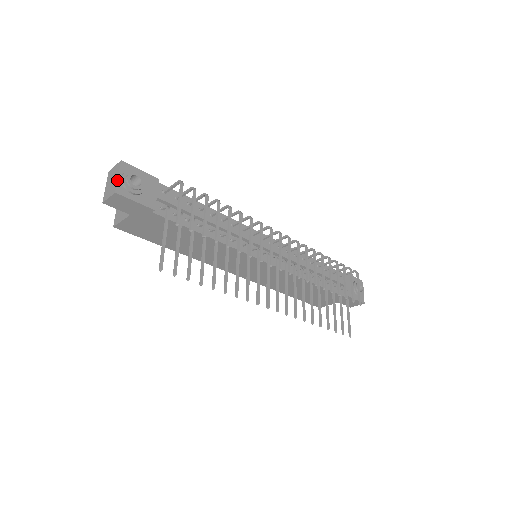
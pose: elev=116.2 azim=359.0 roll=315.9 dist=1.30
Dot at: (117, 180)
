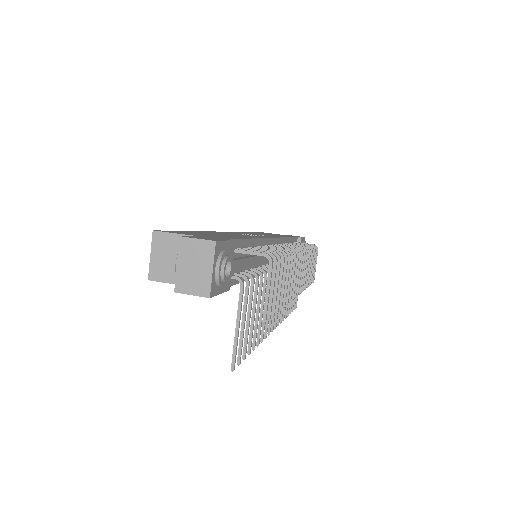
Dot at: (212, 277)
